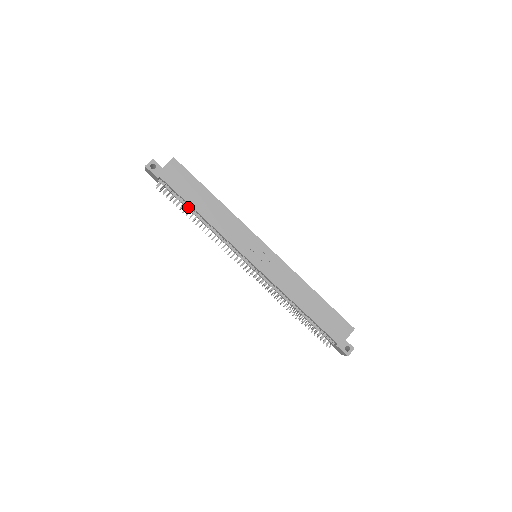
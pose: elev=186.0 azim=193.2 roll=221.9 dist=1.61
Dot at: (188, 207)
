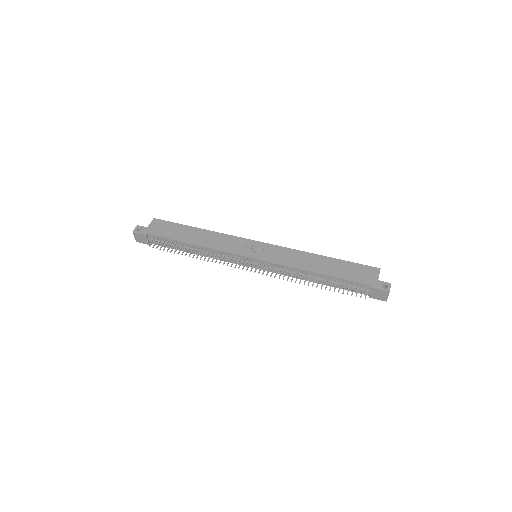
Dot at: (180, 246)
